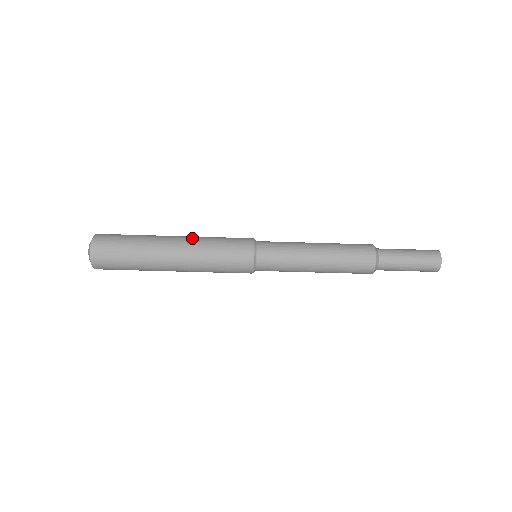
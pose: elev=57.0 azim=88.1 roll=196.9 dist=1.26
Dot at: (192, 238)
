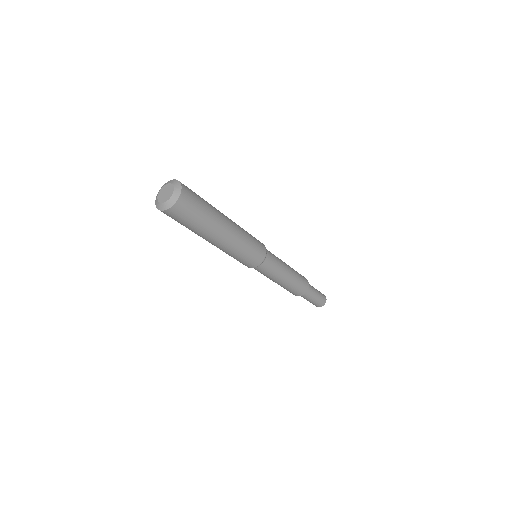
Dot at: occluded
